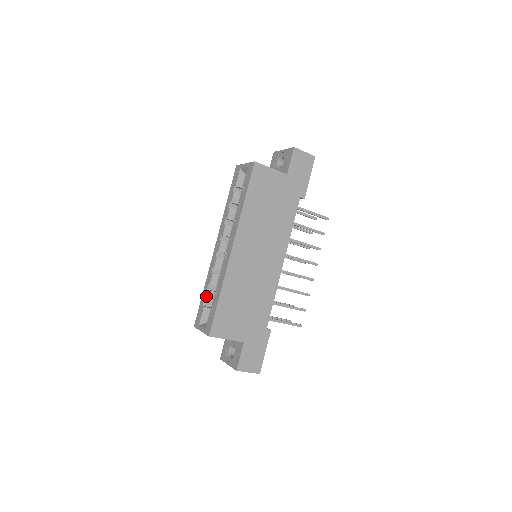
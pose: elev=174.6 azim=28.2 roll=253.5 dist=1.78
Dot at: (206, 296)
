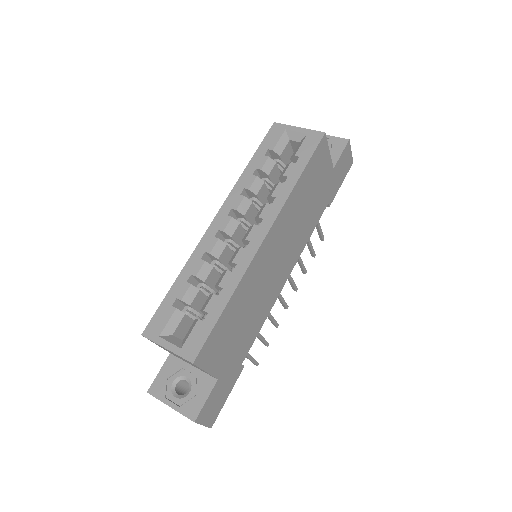
Dot at: (185, 292)
